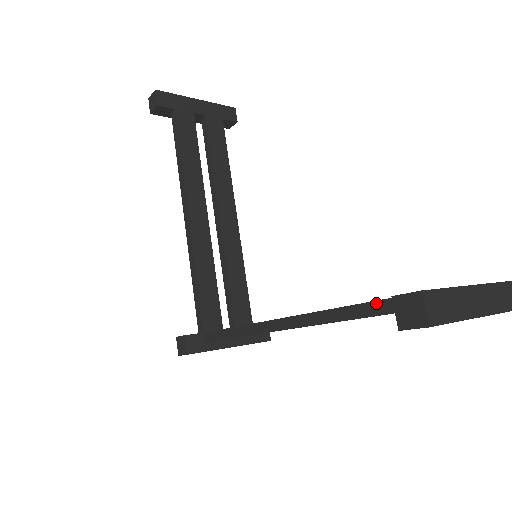
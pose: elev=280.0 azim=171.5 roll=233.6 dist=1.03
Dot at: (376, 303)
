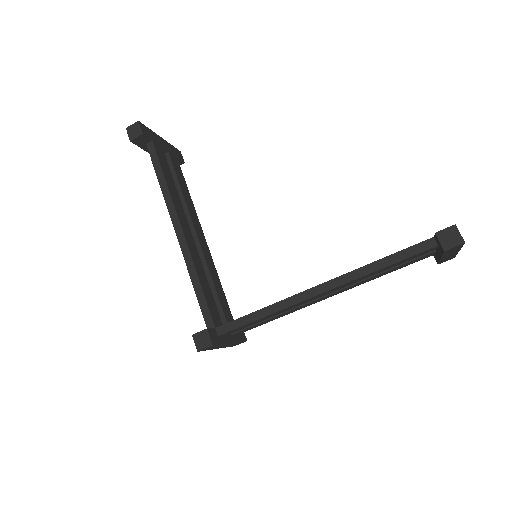
Dot at: (407, 249)
